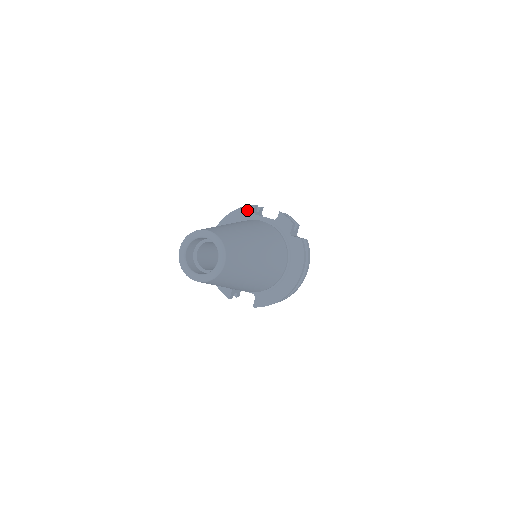
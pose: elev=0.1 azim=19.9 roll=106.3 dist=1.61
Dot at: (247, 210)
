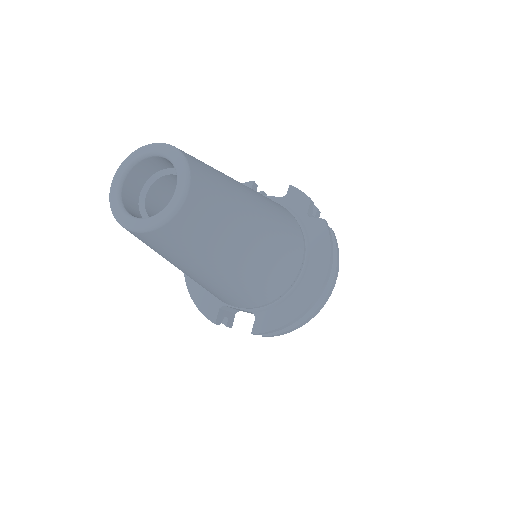
Dot at: occluded
